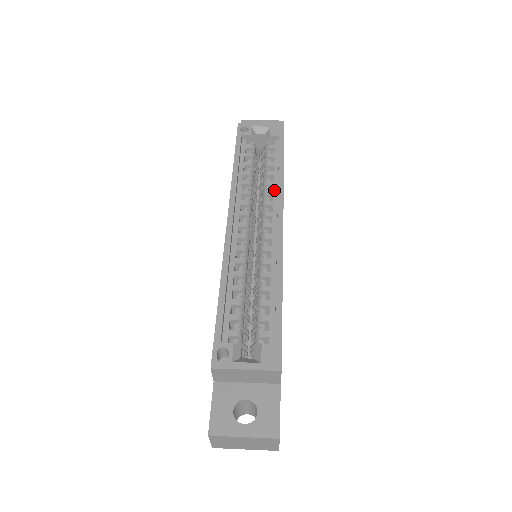
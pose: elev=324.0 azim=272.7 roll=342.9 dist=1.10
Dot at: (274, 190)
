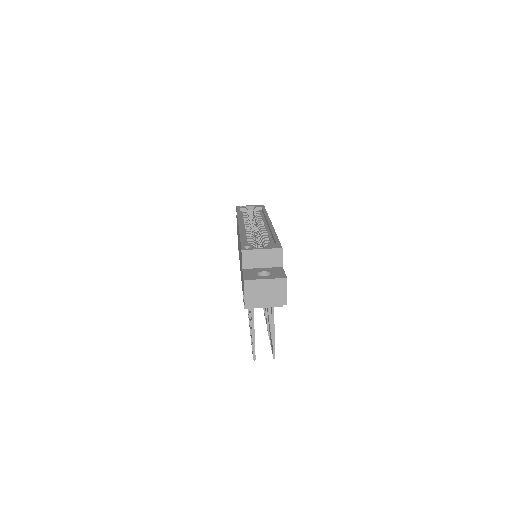
Dot at: (263, 219)
